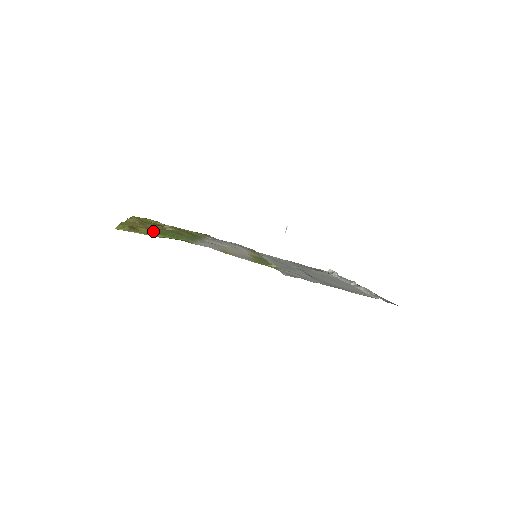
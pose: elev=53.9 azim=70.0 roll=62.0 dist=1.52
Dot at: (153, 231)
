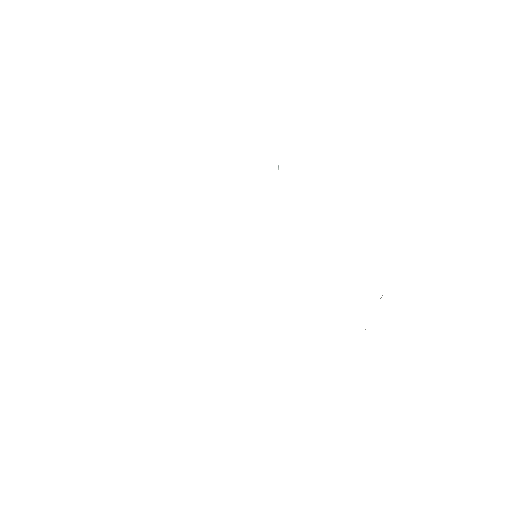
Dot at: occluded
